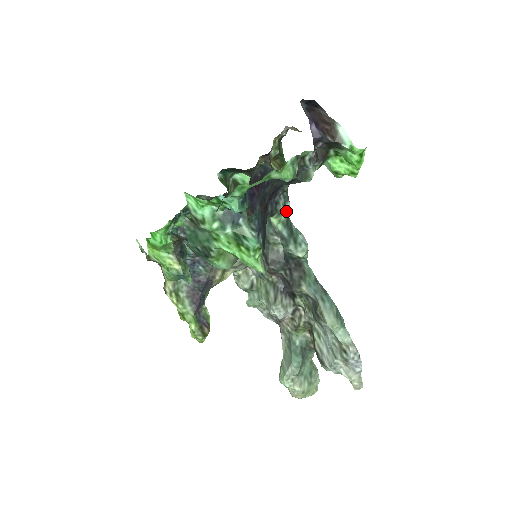
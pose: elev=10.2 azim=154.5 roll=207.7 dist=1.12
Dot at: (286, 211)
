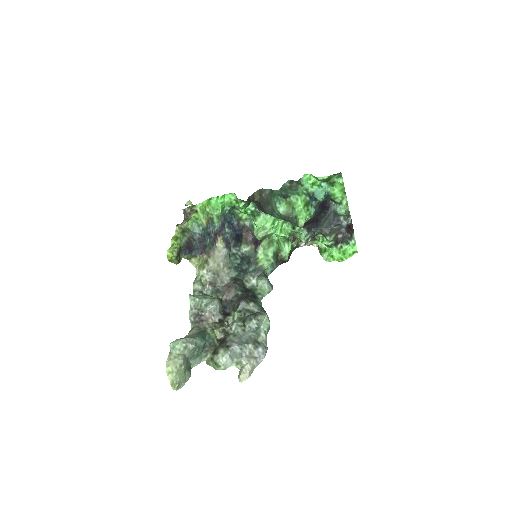
Dot at: (306, 242)
